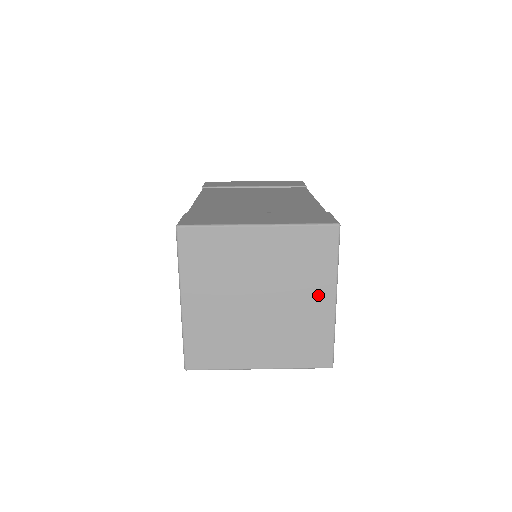
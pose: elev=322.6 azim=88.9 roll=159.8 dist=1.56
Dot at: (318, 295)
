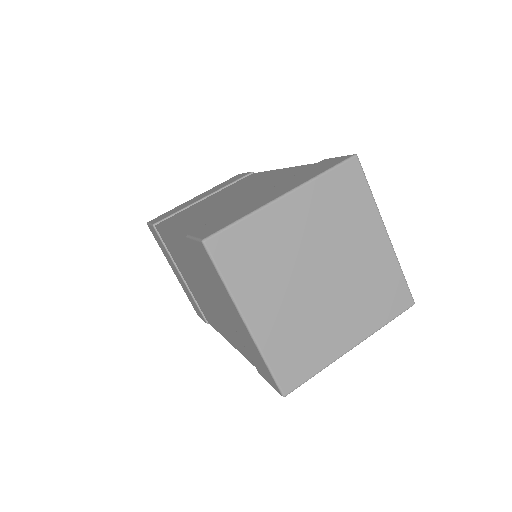
Dot at: (370, 237)
